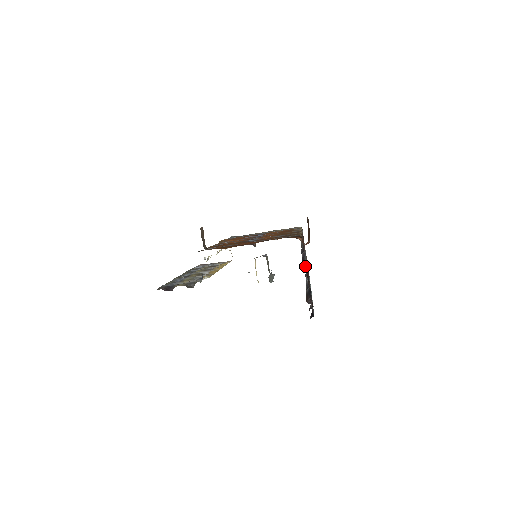
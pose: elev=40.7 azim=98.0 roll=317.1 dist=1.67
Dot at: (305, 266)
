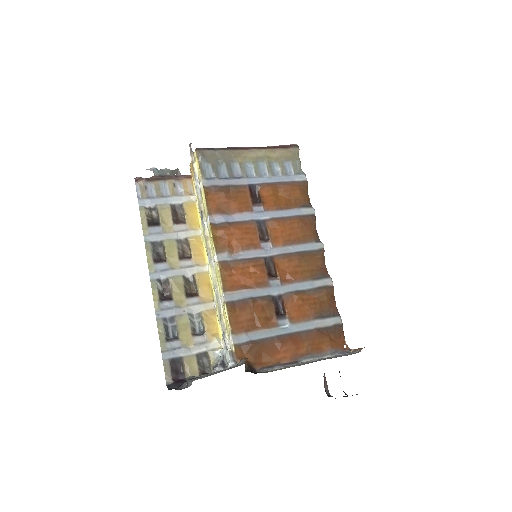
Dot at: (340, 376)
